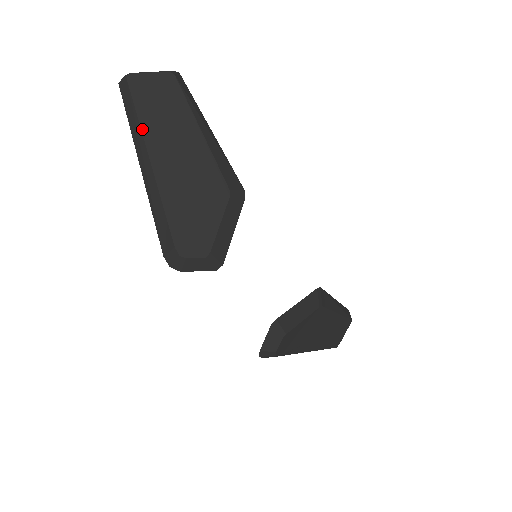
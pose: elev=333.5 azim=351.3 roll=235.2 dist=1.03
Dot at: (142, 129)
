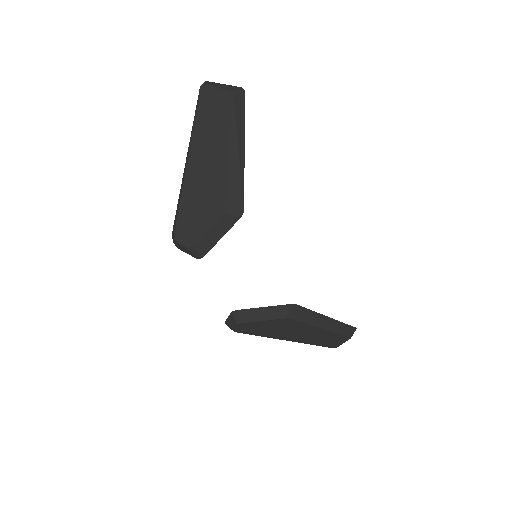
Dot at: (192, 134)
